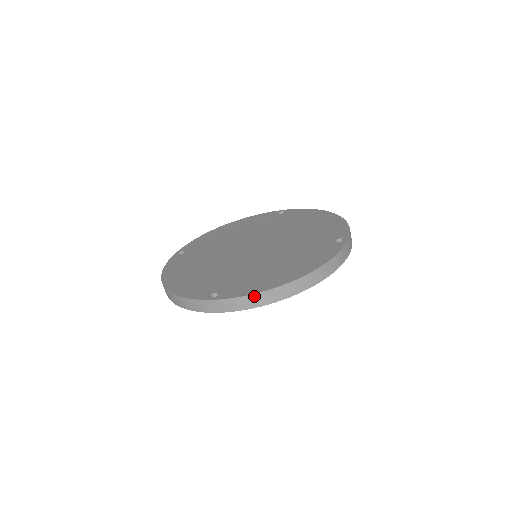
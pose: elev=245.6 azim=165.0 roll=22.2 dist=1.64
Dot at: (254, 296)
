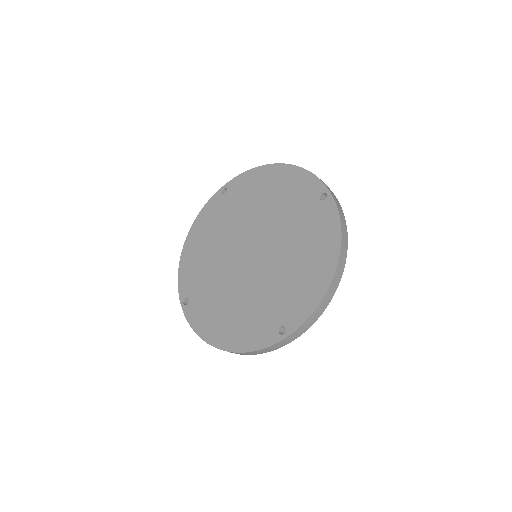
Dot at: (196, 332)
